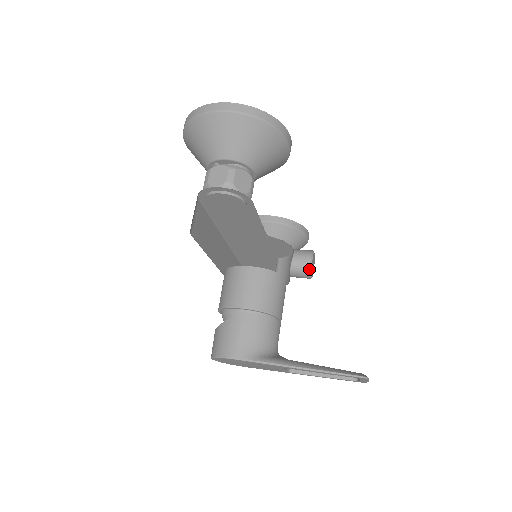
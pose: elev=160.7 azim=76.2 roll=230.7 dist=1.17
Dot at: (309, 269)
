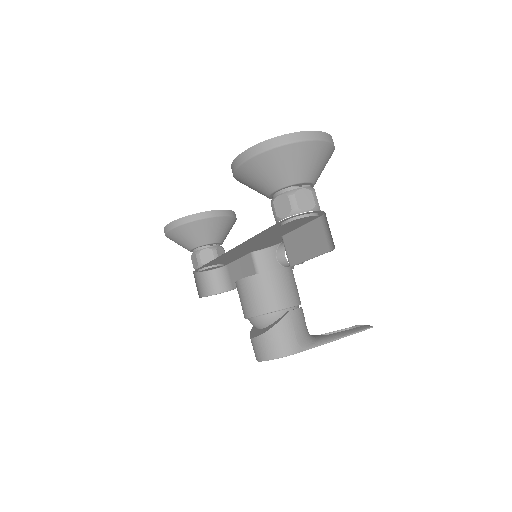
Dot at: occluded
